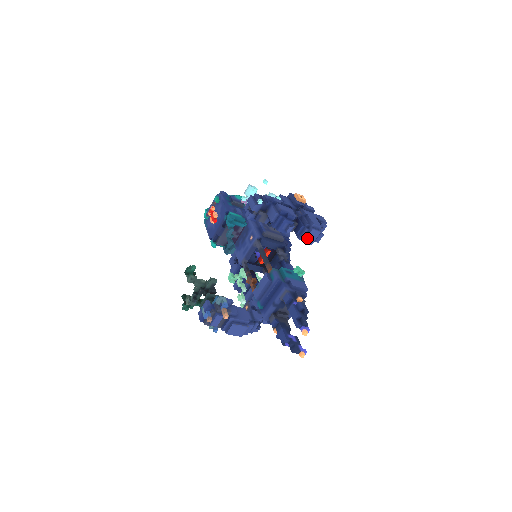
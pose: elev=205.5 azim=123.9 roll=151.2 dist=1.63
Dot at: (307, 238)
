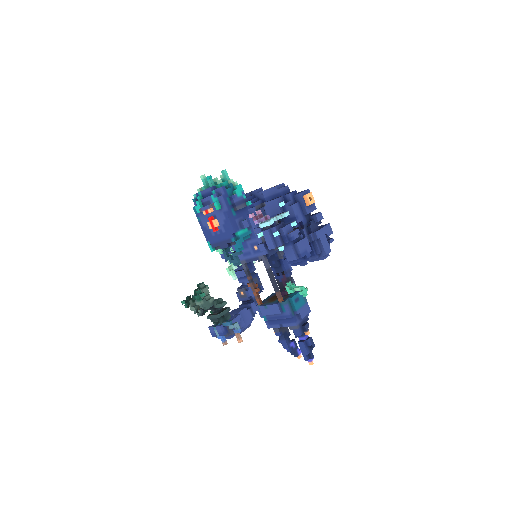
Dot at: occluded
